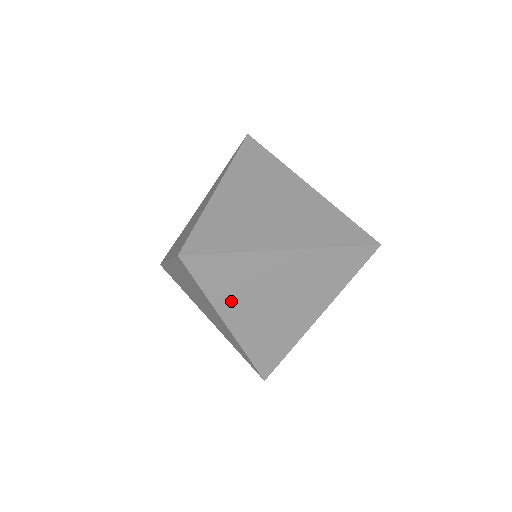
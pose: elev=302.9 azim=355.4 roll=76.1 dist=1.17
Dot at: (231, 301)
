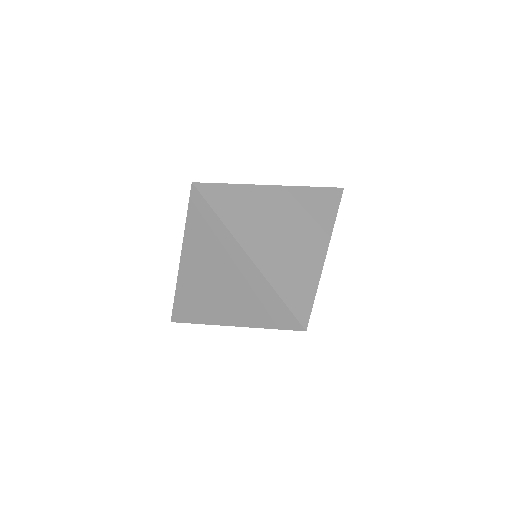
Dot at: (245, 229)
